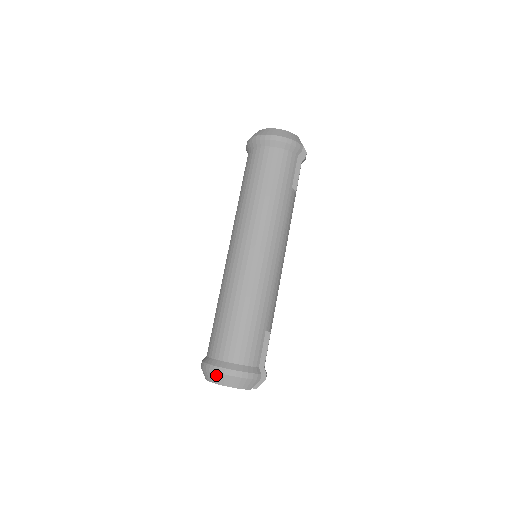
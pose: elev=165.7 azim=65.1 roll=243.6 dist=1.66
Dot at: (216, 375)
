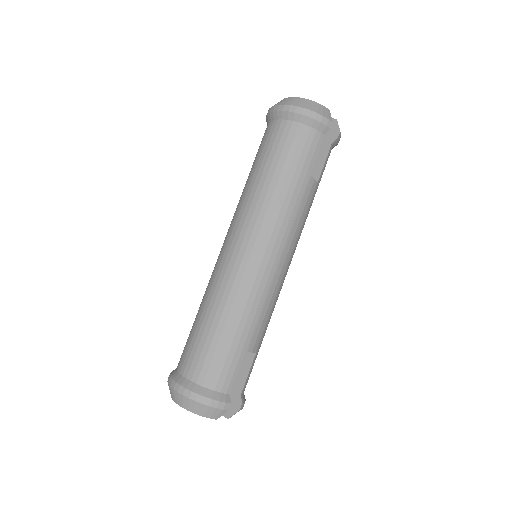
Dot at: (176, 394)
